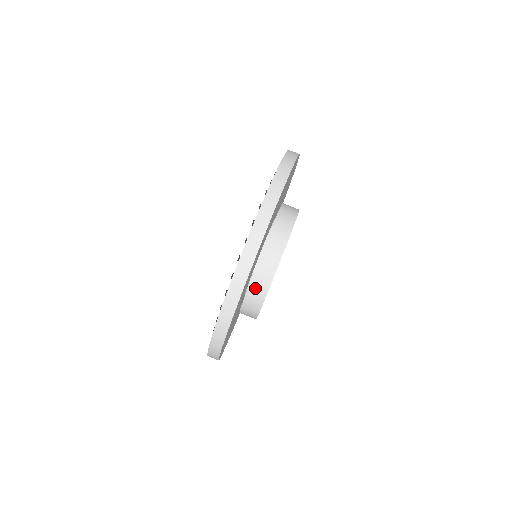
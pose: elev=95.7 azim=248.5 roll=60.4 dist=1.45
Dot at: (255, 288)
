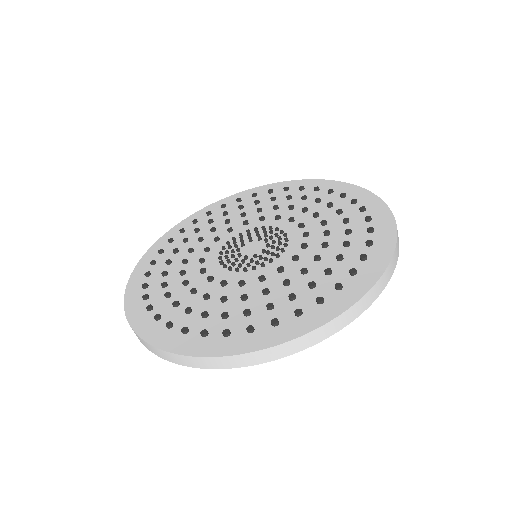
Dot at: occluded
